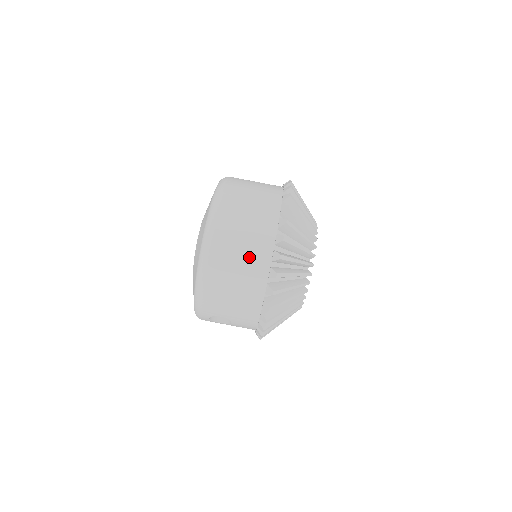
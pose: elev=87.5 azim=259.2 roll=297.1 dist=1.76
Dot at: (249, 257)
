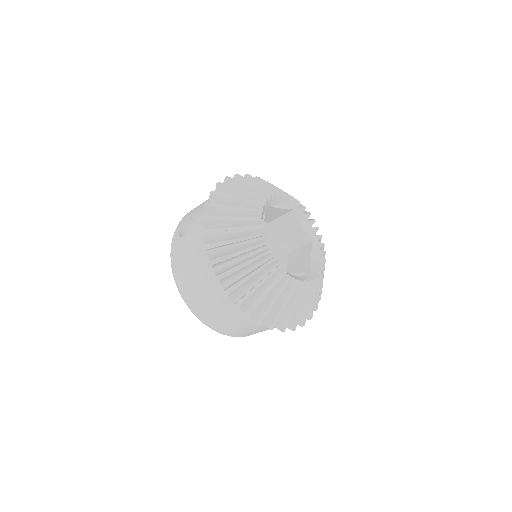
Dot at: (266, 329)
